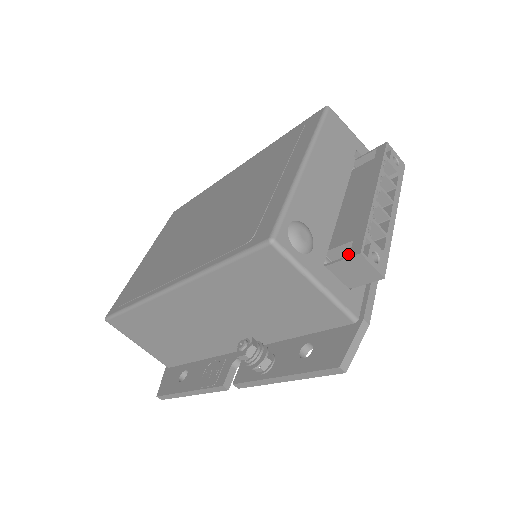
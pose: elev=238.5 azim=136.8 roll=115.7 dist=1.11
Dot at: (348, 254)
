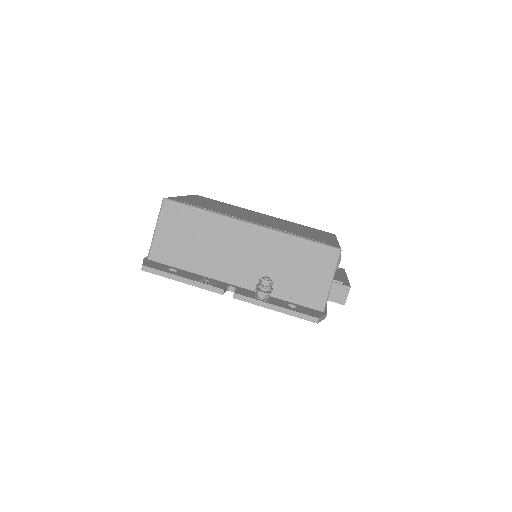
Dot at: occluded
